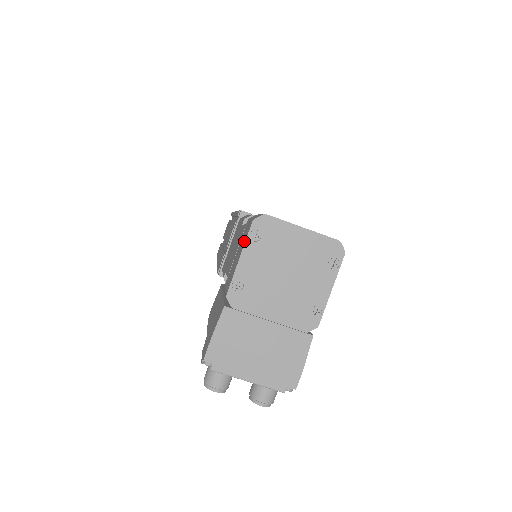
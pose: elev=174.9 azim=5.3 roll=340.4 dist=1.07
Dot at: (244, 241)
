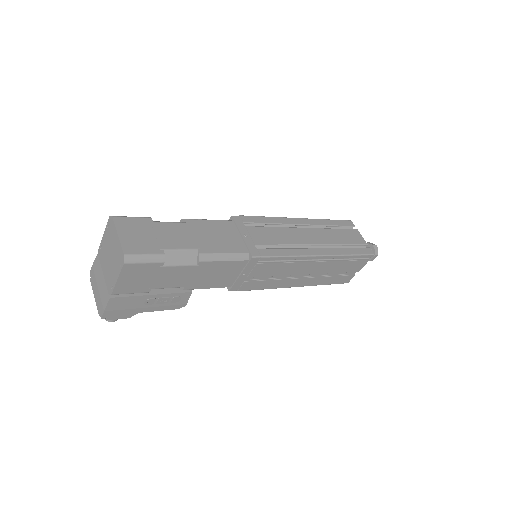
Dot at: occluded
